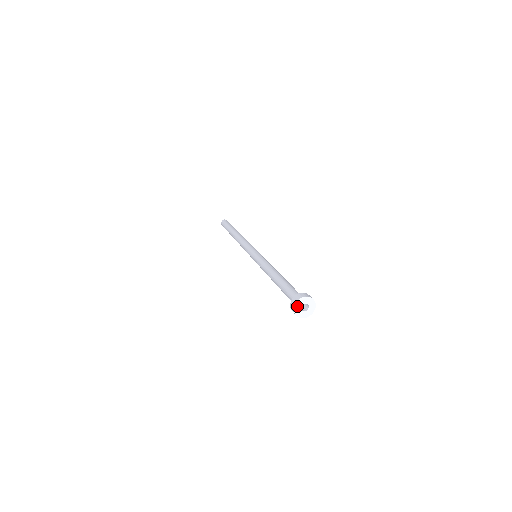
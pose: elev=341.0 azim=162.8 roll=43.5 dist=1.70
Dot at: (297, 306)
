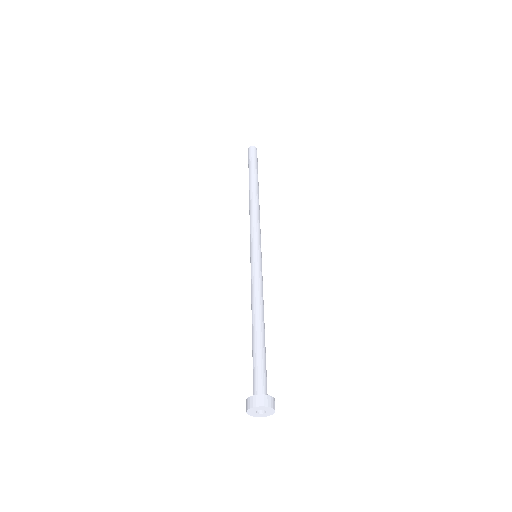
Dot at: (250, 411)
